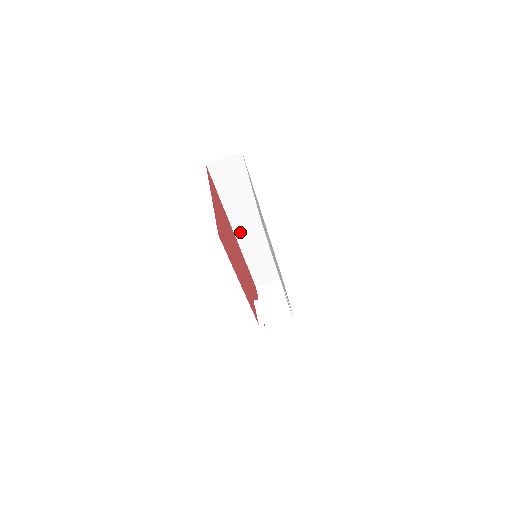
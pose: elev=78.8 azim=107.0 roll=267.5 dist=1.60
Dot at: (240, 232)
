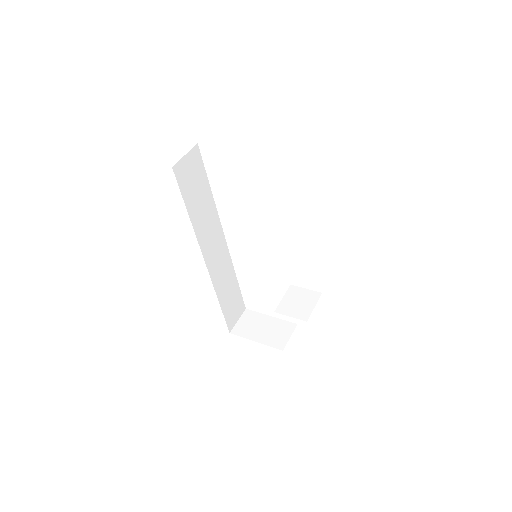
Dot at: (209, 258)
